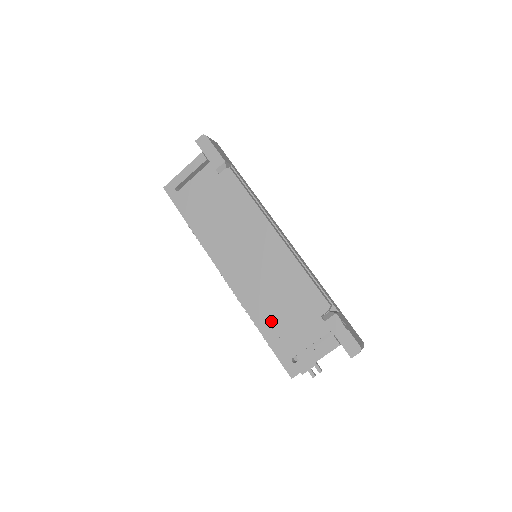
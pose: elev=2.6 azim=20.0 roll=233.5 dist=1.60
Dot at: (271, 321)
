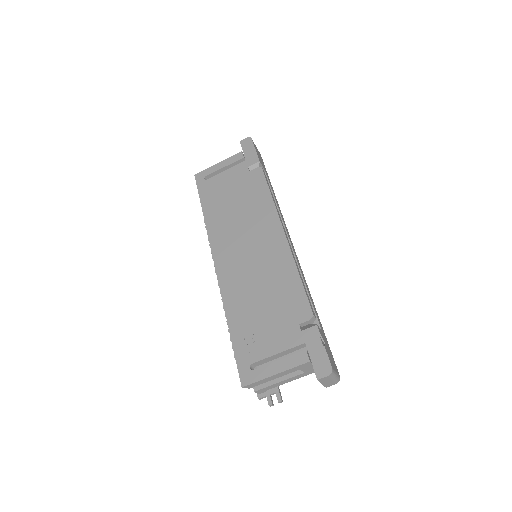
Dot at: (244, 318)
